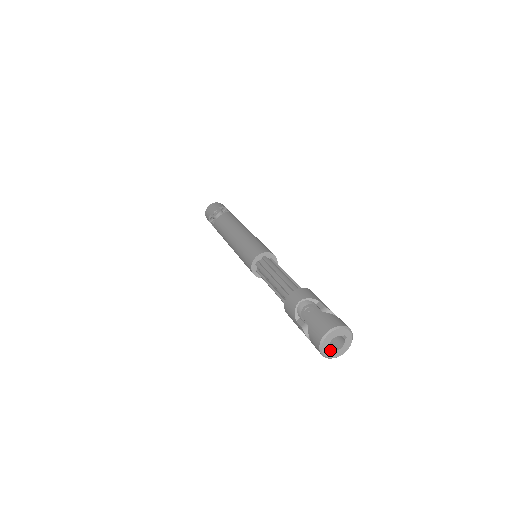
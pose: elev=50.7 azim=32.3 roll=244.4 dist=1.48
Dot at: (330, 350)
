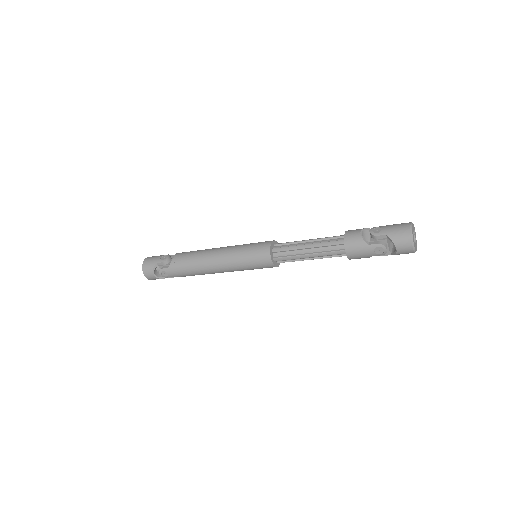
Dot at: (414, 243)
